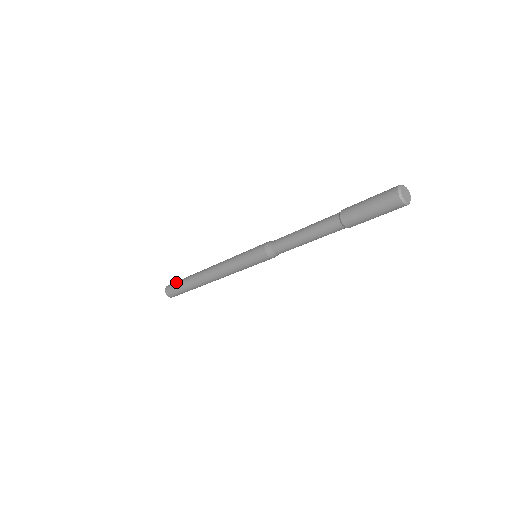
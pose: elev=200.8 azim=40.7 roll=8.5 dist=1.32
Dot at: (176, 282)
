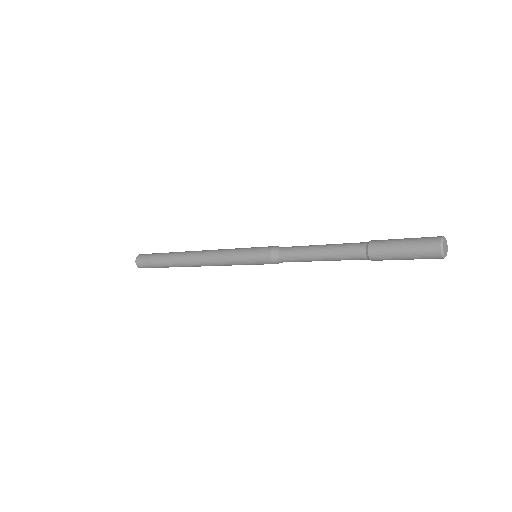
Dot at: (150, 257)
